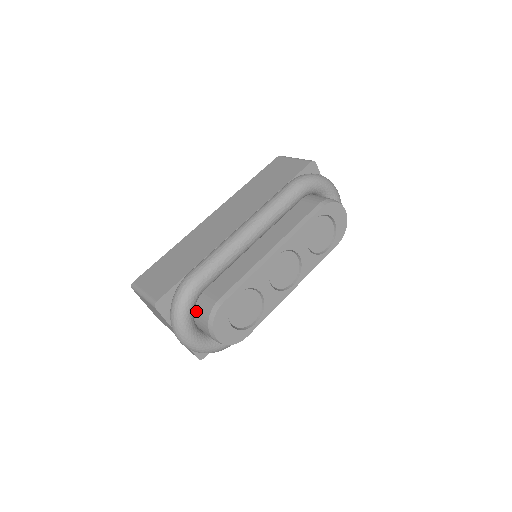
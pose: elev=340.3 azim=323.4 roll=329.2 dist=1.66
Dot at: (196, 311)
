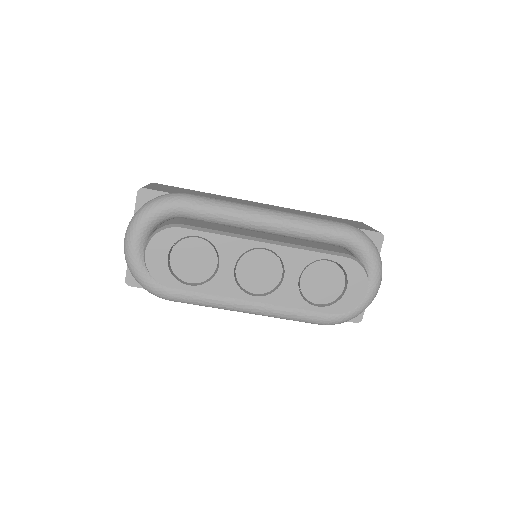
Dot at: (160, 225)
